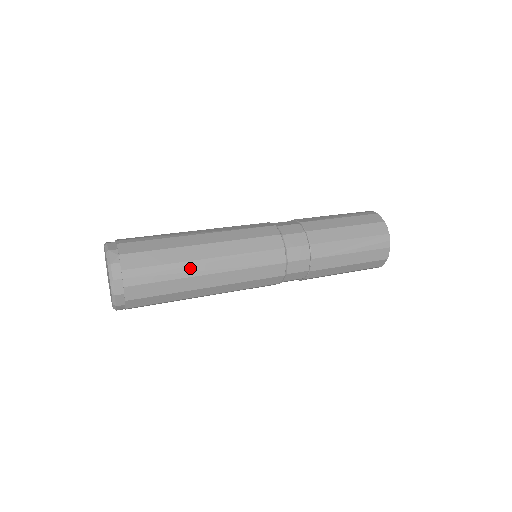
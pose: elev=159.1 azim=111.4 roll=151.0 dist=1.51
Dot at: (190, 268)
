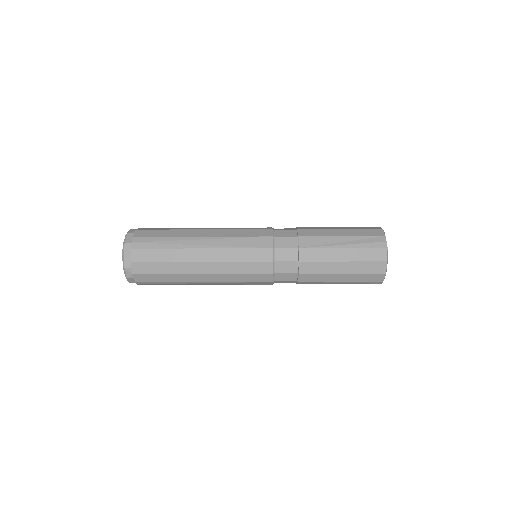
Dot at: (186, 242)
